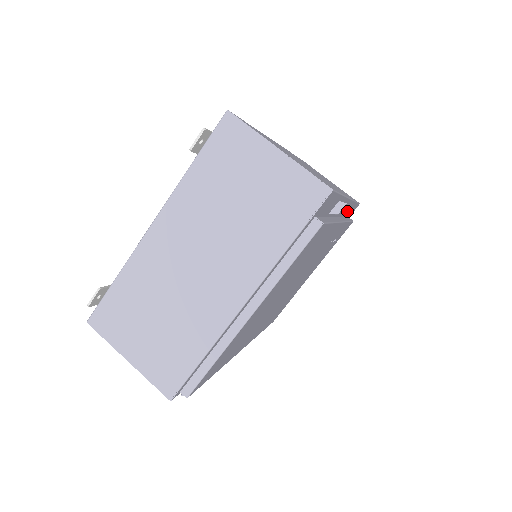
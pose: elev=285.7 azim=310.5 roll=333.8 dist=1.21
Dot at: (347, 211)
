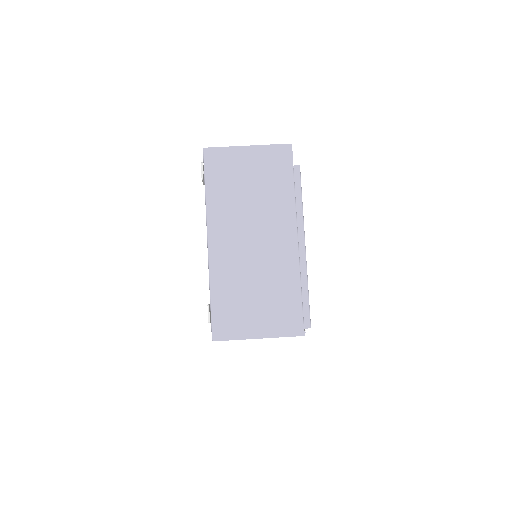
Dot at: occluded
